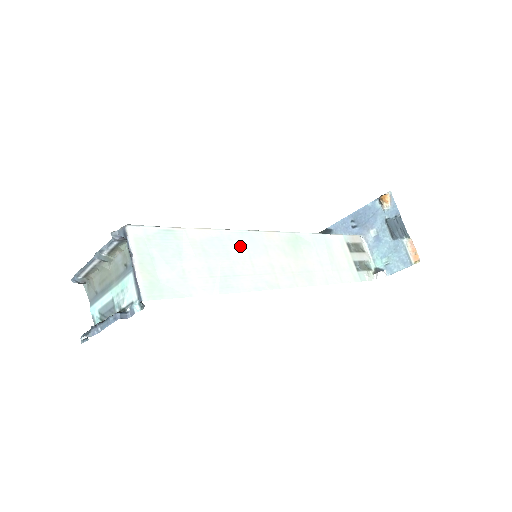
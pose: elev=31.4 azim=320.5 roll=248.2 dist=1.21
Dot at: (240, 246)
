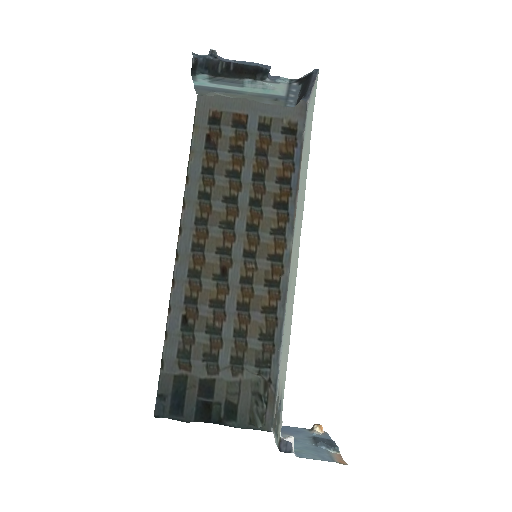
Dot at: (298, 205)
